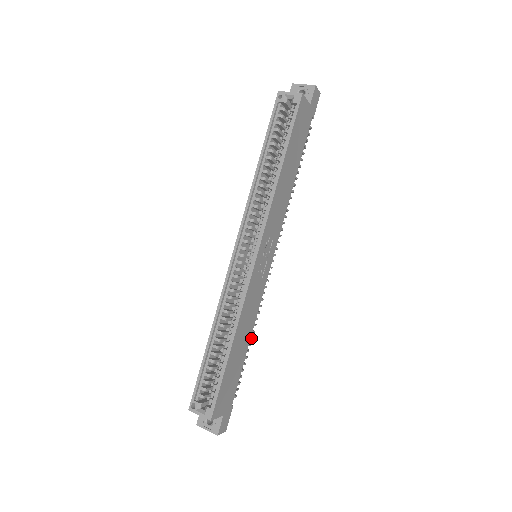
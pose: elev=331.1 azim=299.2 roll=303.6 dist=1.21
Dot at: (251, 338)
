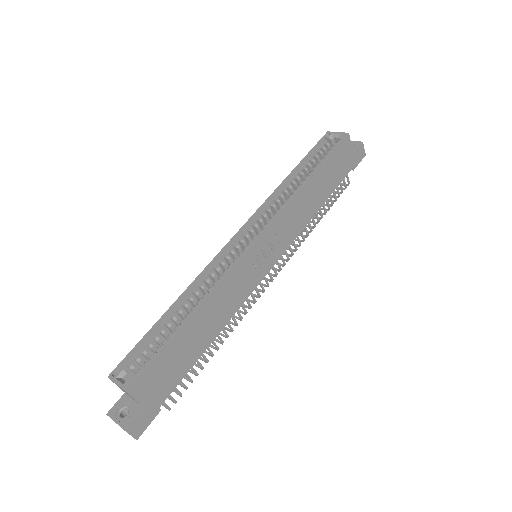
Dot at: (217, 346)
